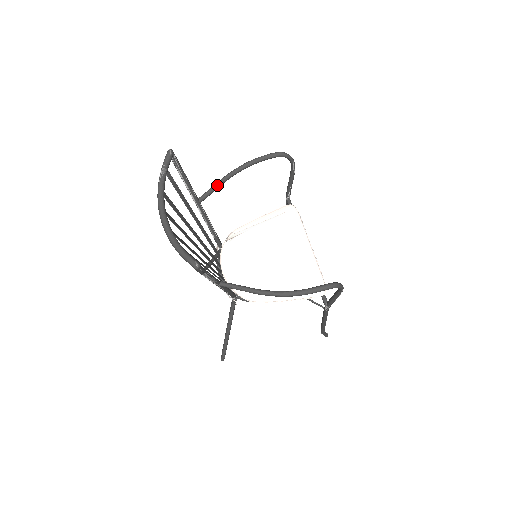
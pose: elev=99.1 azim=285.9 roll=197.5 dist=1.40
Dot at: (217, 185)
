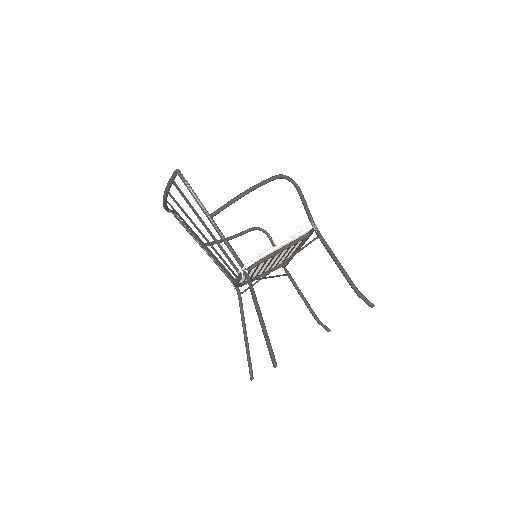
Dot at: occluded
